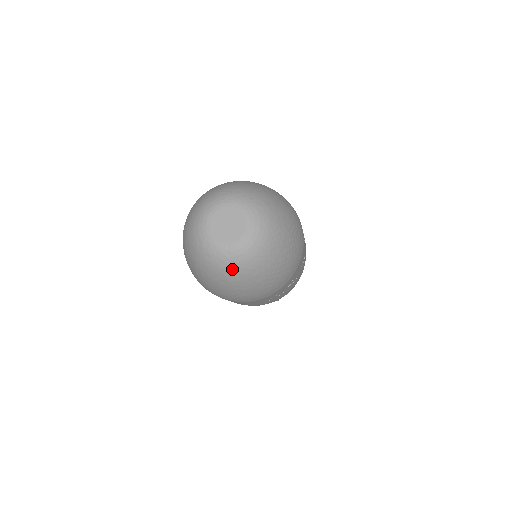
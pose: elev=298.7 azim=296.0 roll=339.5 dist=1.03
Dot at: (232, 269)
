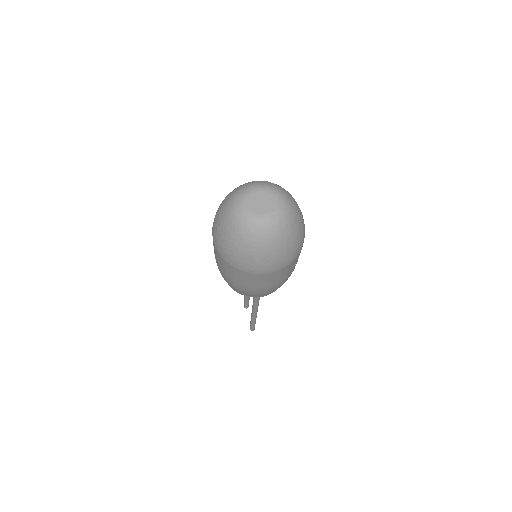
Dot at: (282, 229)
